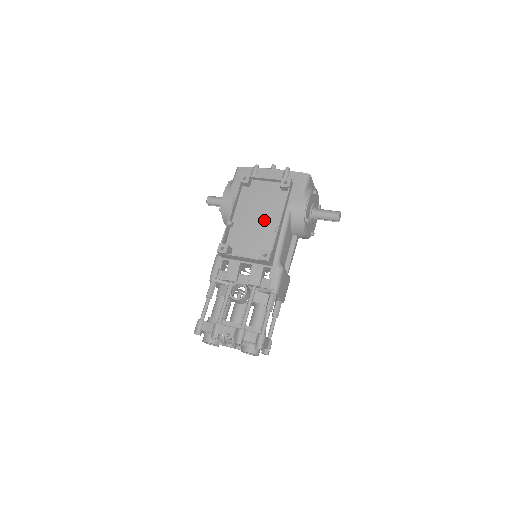
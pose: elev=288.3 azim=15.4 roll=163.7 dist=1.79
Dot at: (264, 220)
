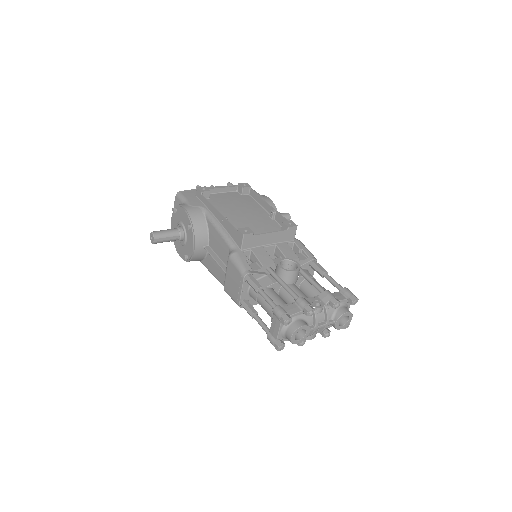
Dot at: (251, 213)
